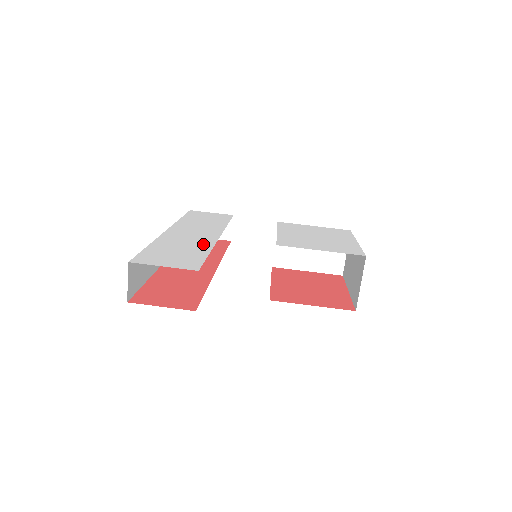
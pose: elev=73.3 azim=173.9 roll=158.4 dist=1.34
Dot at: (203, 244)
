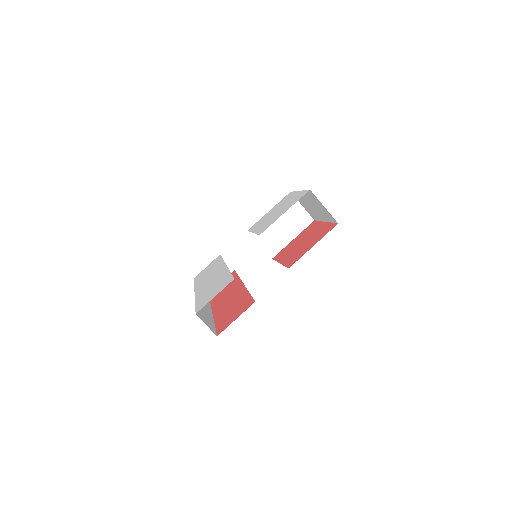
Dot at: (222, 274)
